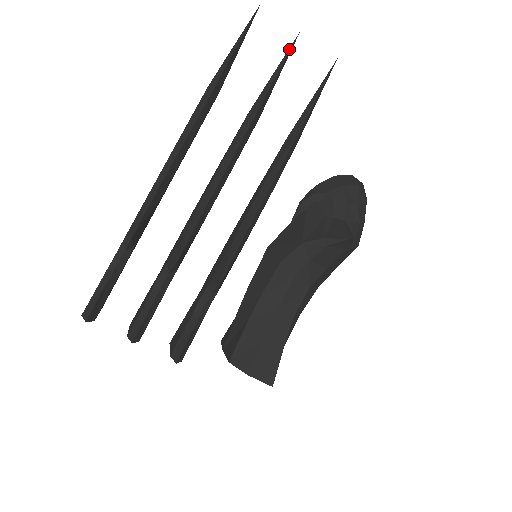
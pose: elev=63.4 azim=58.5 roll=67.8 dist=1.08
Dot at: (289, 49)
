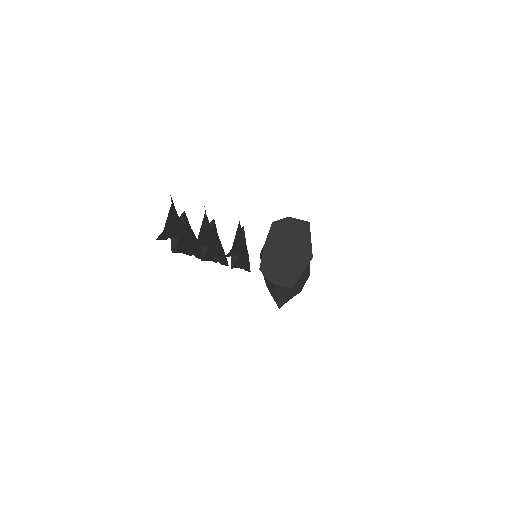
Dot at: occluded
